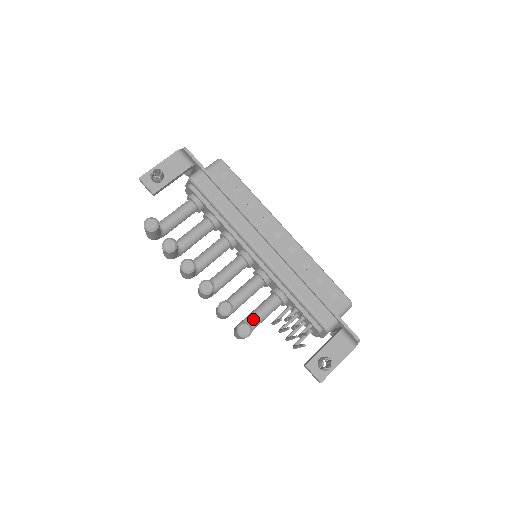
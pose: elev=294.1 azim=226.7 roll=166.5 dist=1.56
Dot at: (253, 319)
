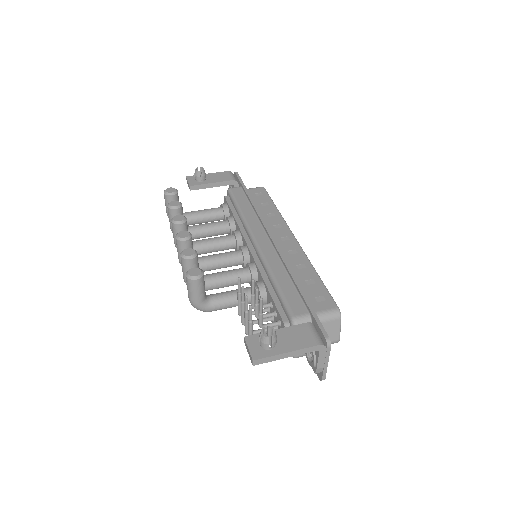
Dot at: (218, 294)
